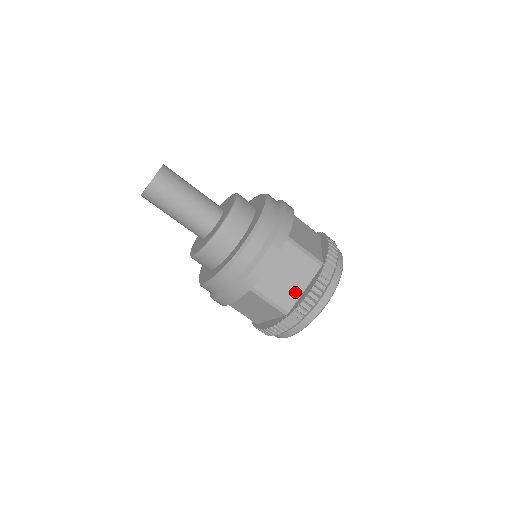
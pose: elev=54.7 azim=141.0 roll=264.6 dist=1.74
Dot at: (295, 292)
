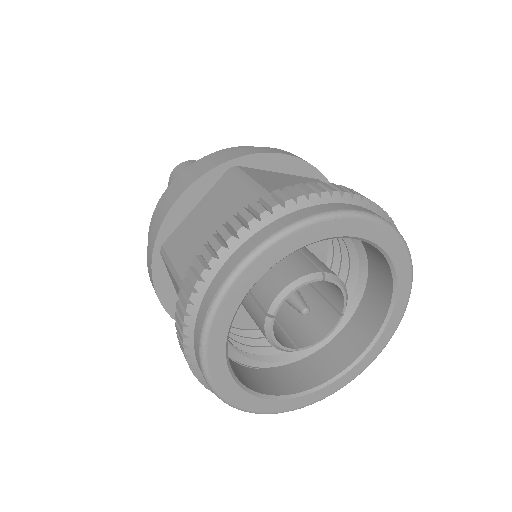
Dot at: occluded
